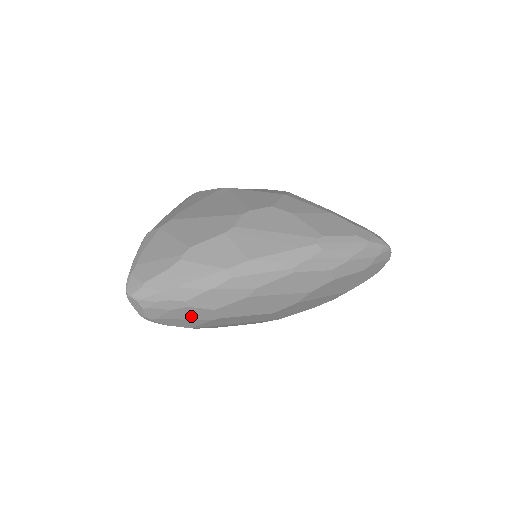
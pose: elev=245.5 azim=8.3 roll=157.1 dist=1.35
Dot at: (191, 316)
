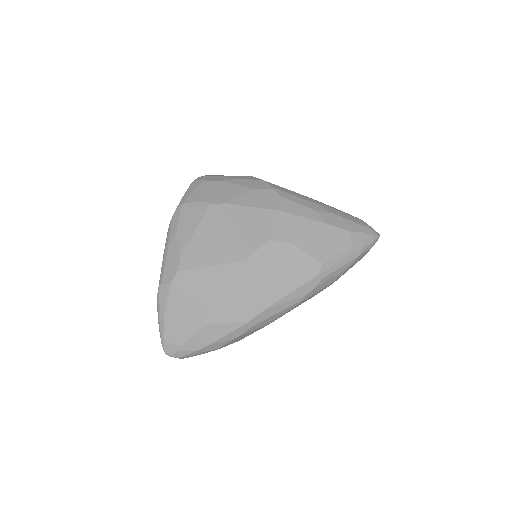
Dot at: occluded
